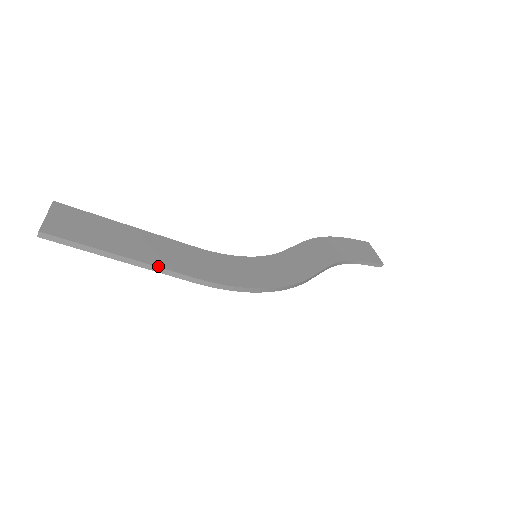
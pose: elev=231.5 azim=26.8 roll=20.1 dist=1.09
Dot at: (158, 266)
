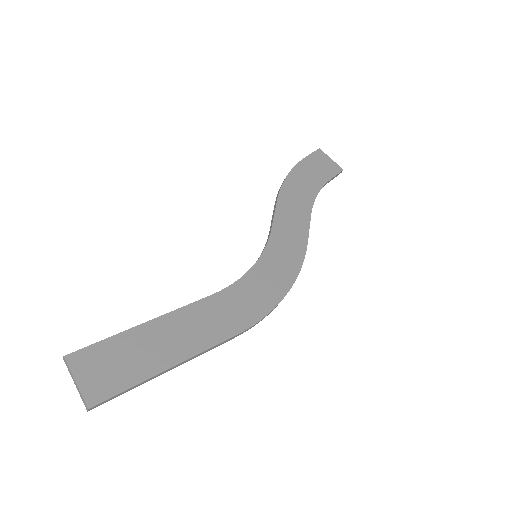
Dot at: (203, 351)
